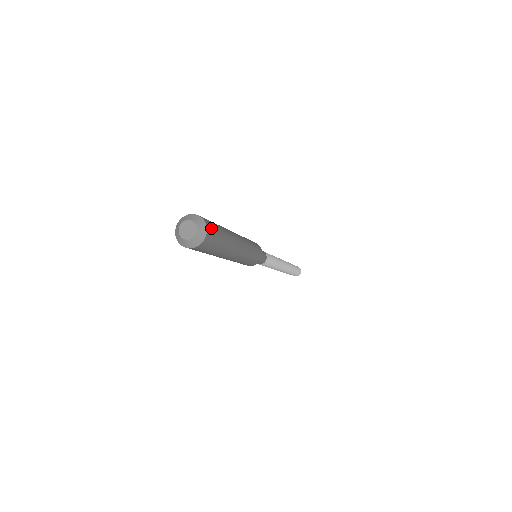
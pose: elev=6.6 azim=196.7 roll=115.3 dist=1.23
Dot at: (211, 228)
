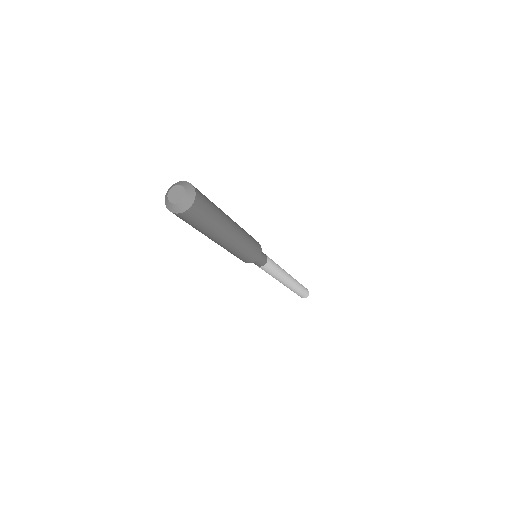
Dot at: (199, 191)
